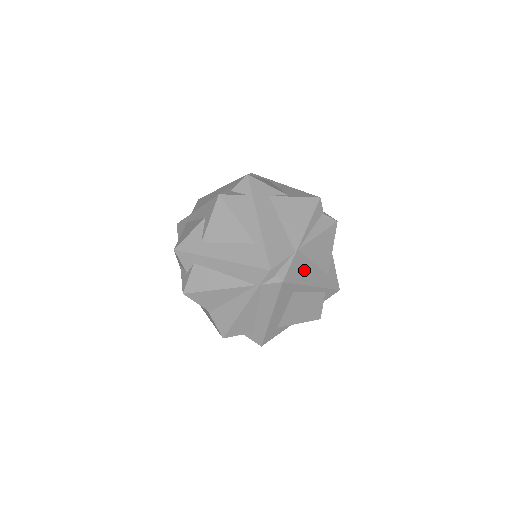
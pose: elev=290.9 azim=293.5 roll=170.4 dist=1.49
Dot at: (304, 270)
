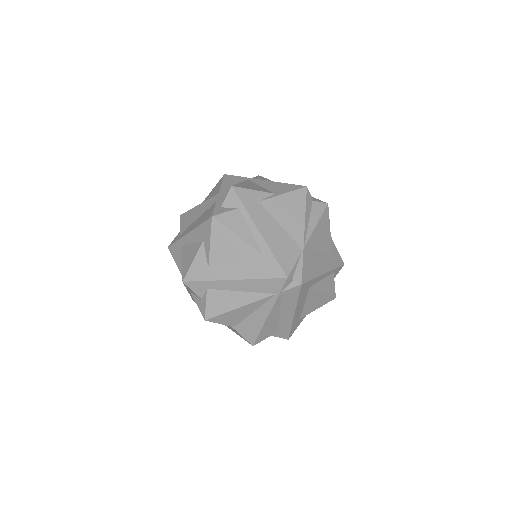
Dot at: (314, 263)
